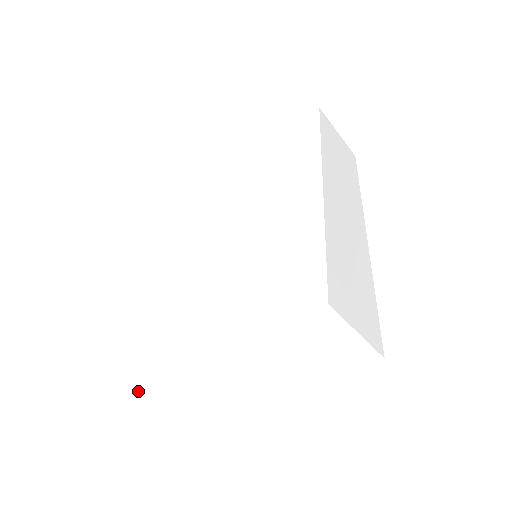
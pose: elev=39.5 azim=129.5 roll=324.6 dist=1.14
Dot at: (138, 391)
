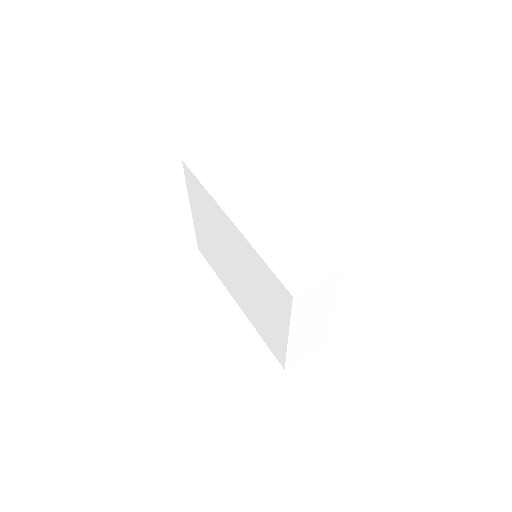
Dot at: (290, 365)
